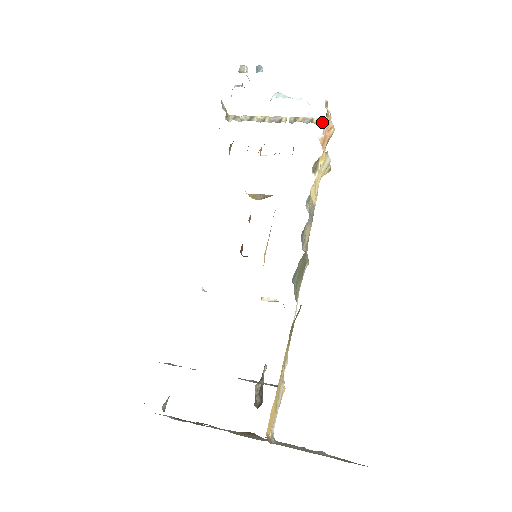
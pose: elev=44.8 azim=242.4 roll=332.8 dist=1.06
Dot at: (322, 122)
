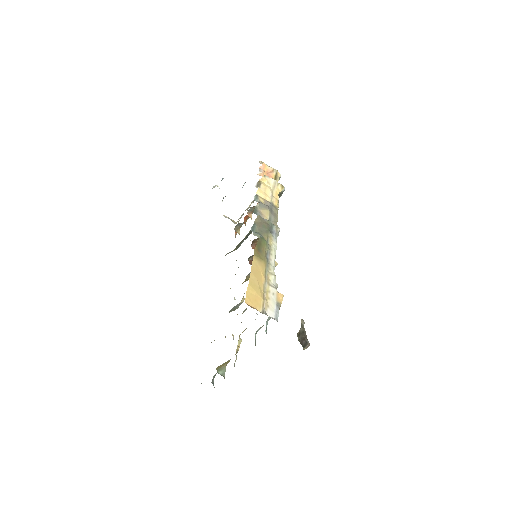
Dot at: occluded
